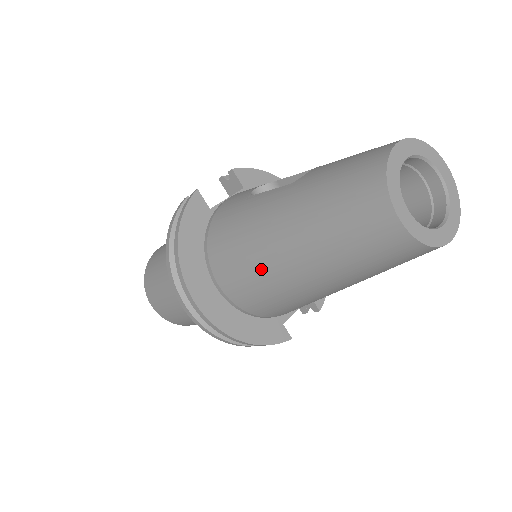
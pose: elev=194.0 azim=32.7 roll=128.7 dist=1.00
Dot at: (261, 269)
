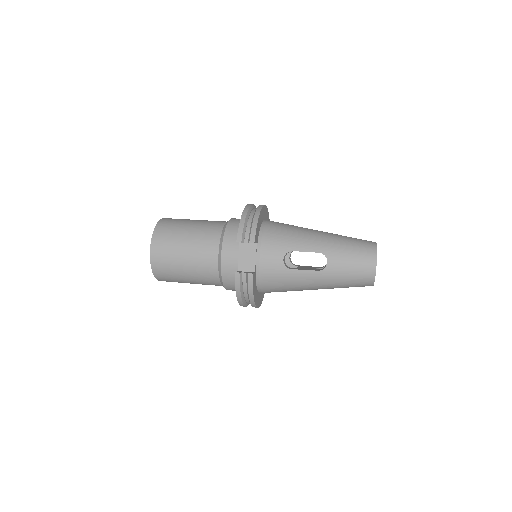
Dot at: occluded
